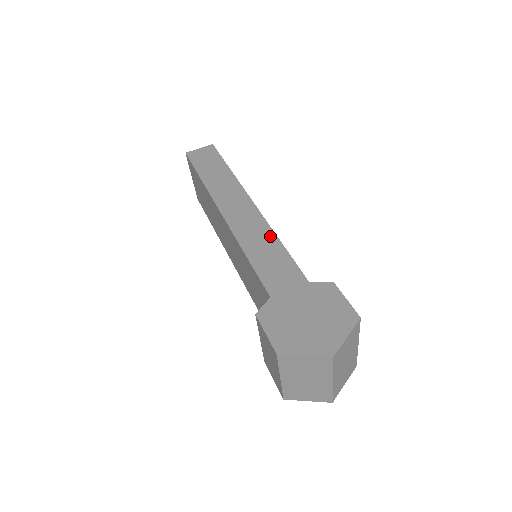
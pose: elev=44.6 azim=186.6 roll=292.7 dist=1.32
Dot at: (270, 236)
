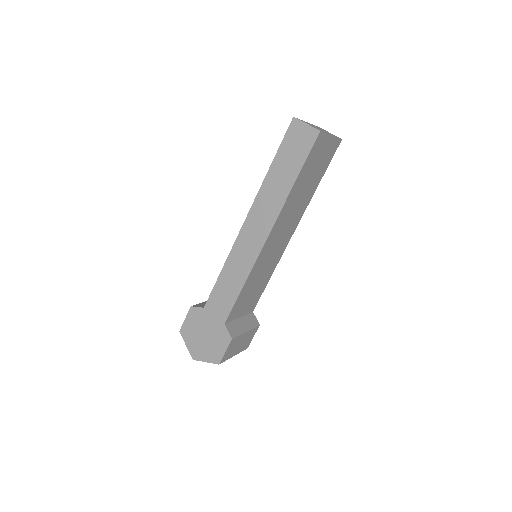
Dot at: (243, 276)
